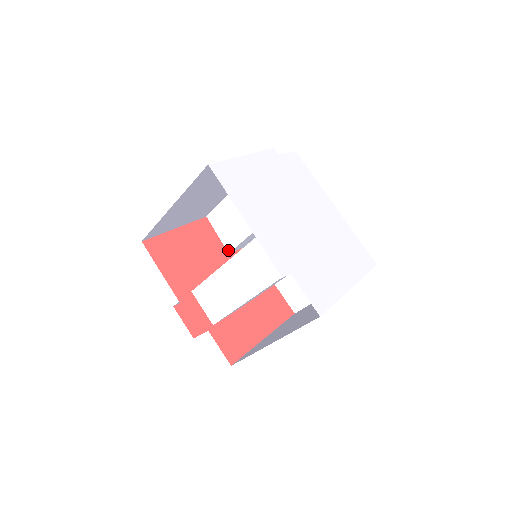
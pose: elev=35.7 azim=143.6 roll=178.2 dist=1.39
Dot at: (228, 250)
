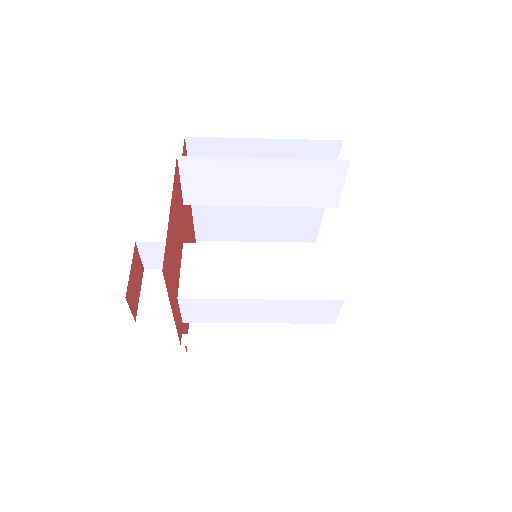
Dot at: (186, 202)
